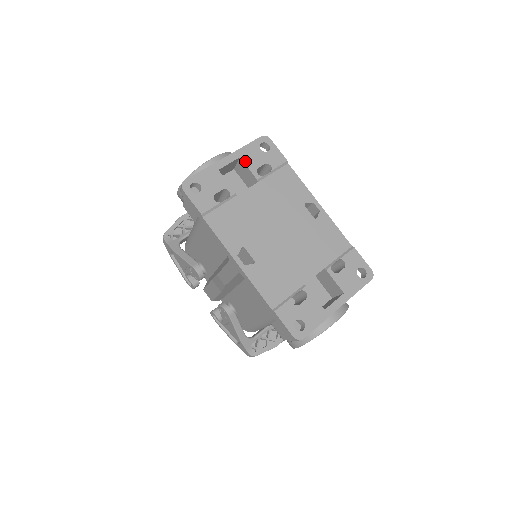
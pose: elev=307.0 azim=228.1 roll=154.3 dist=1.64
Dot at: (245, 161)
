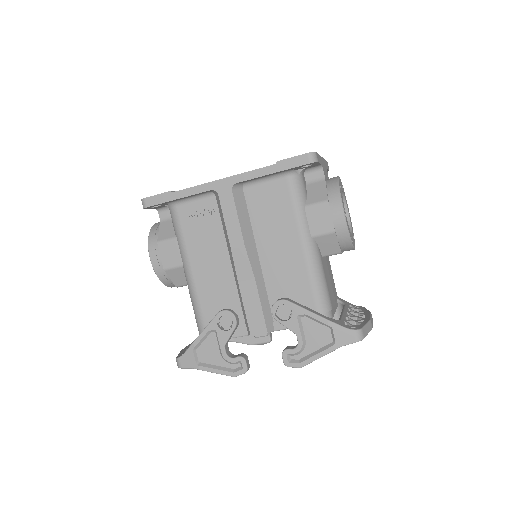
Dot at: occluded
